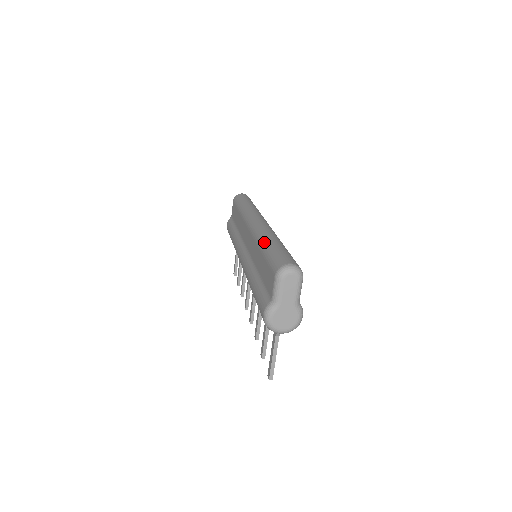
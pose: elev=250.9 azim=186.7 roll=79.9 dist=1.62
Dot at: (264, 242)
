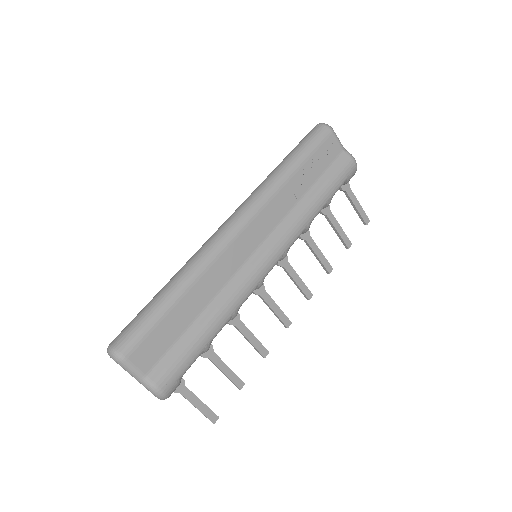
Dot at: occluded
